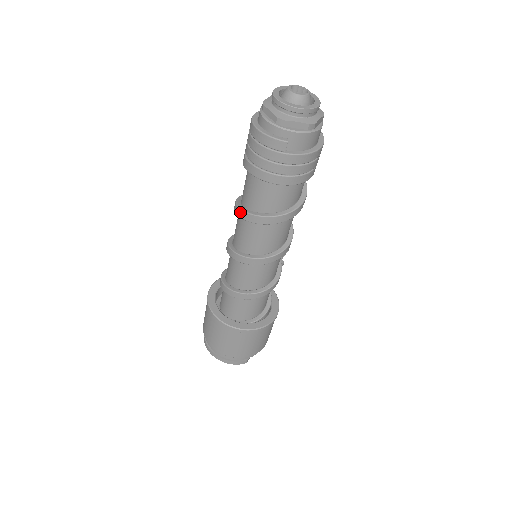
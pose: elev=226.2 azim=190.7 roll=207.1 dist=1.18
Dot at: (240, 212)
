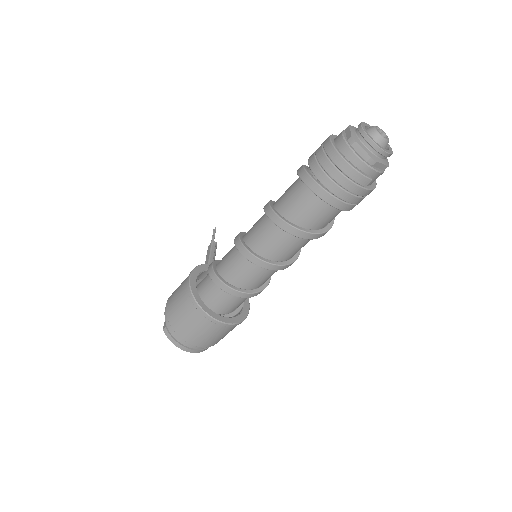
Dot at: (285, 225)
